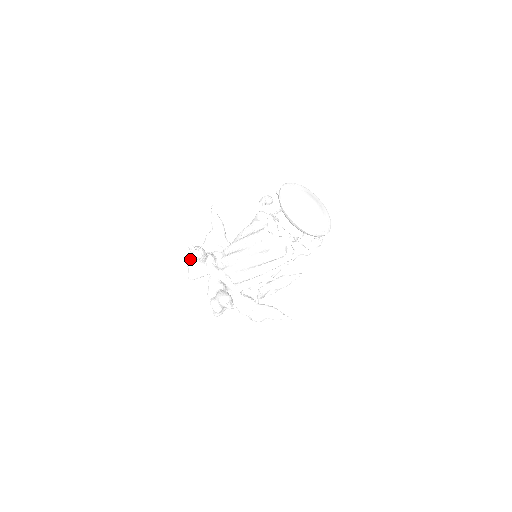
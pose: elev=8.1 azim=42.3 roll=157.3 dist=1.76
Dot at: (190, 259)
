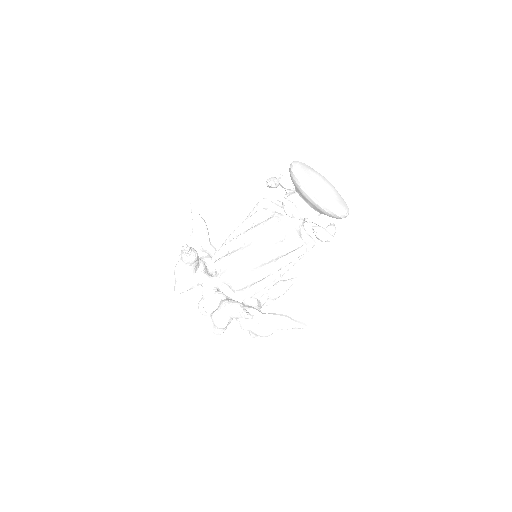
Dot at: (225, 321)
